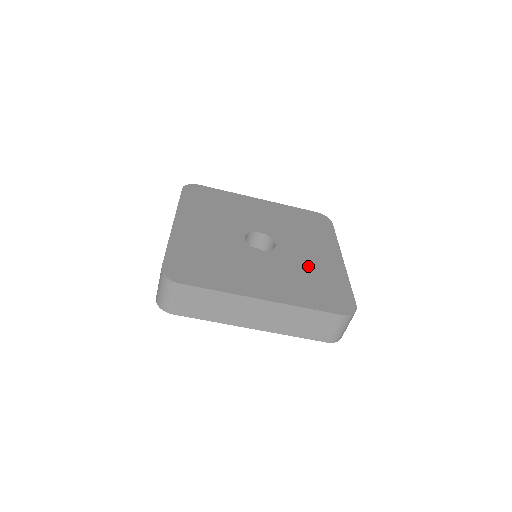
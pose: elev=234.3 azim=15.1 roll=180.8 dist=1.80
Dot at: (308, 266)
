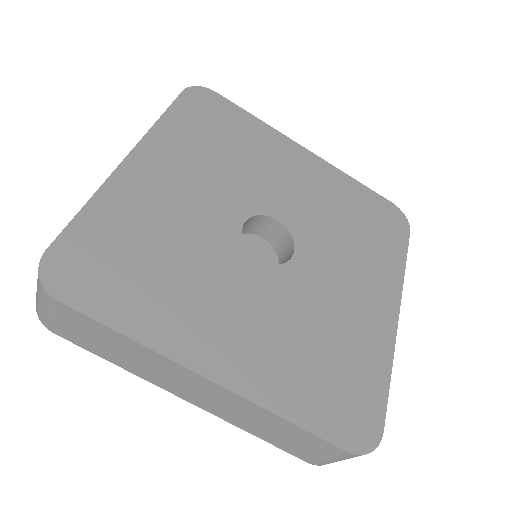
Dot at: (331, 317)
